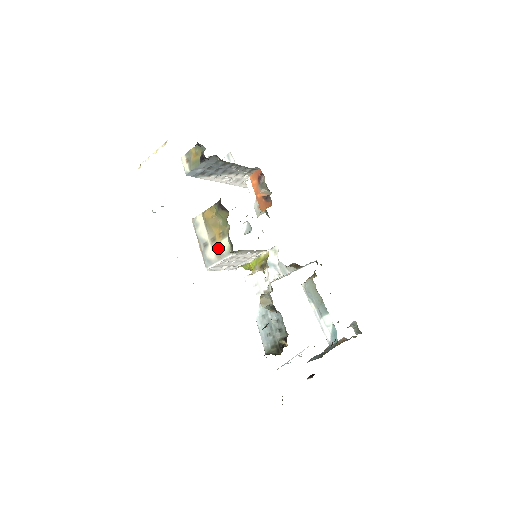
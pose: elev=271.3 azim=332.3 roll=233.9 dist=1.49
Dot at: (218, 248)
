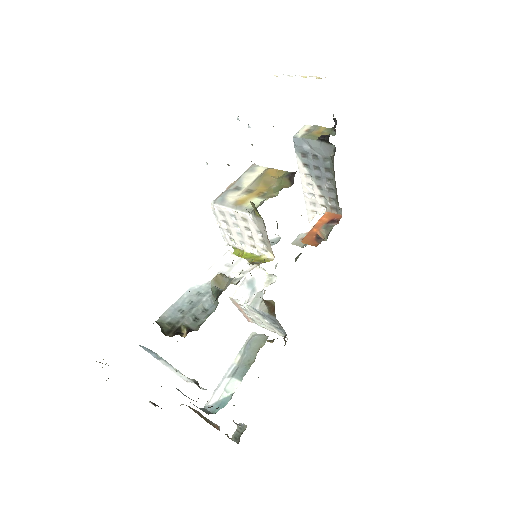
Dot at: (245, 199)
